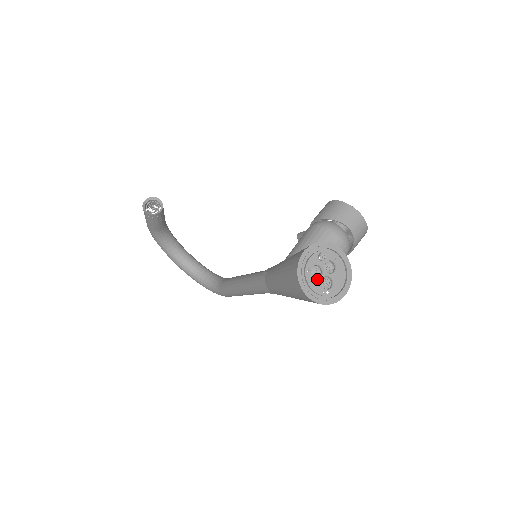
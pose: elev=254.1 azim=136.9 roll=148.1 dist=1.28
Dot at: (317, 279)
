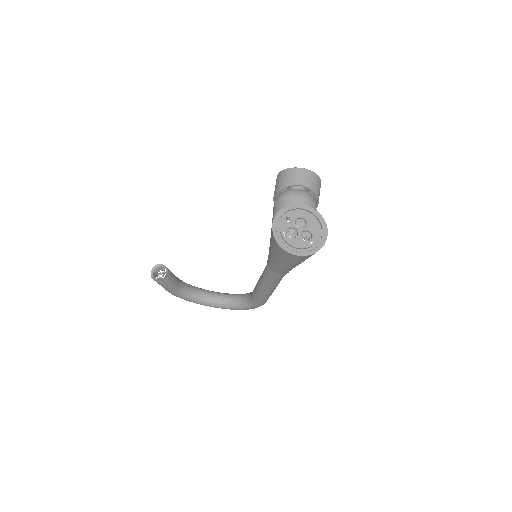
Dot at: (296, 238)
